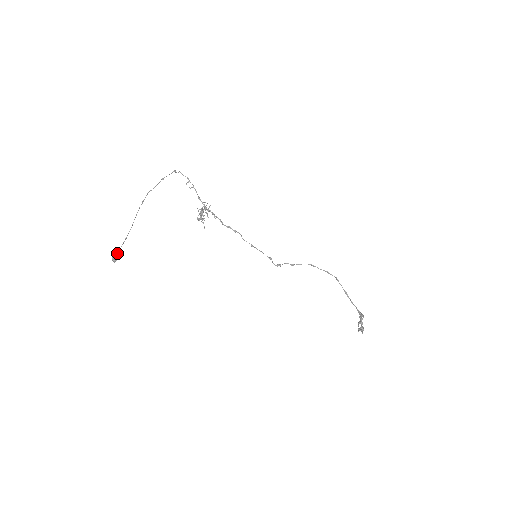
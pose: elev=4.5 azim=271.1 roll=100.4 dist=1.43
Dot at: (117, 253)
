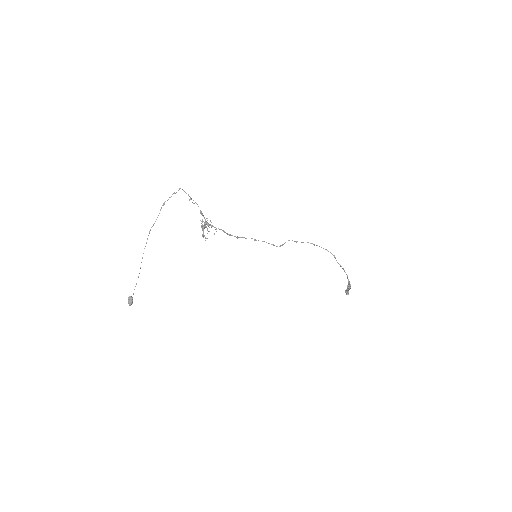
Dot at: (131, 302)
